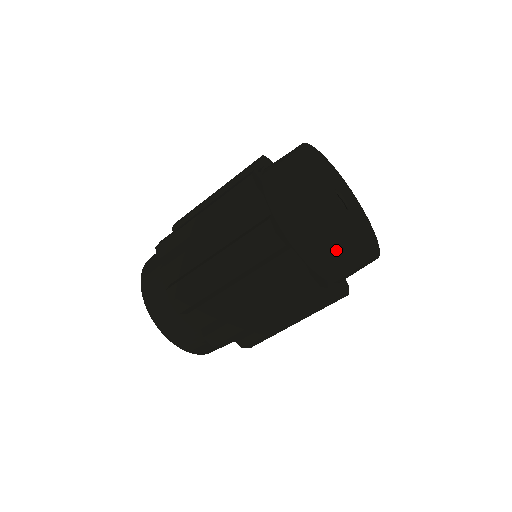
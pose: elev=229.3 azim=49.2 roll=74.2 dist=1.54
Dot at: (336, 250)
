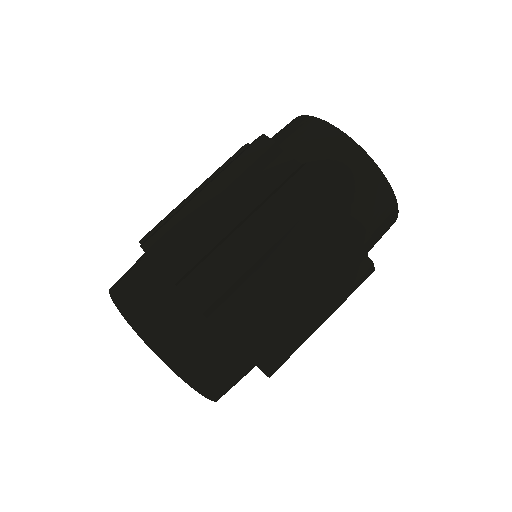
Dot at: (291, 127)
